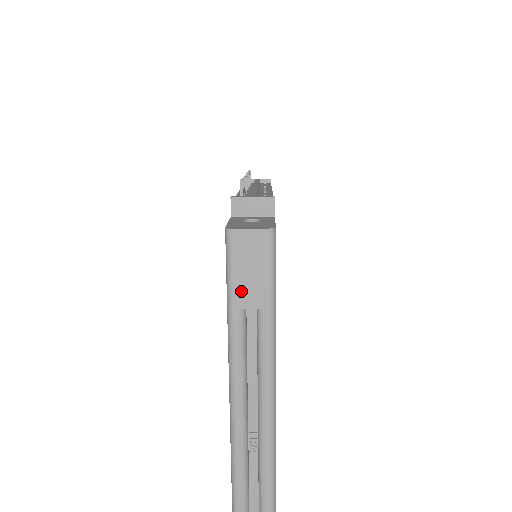
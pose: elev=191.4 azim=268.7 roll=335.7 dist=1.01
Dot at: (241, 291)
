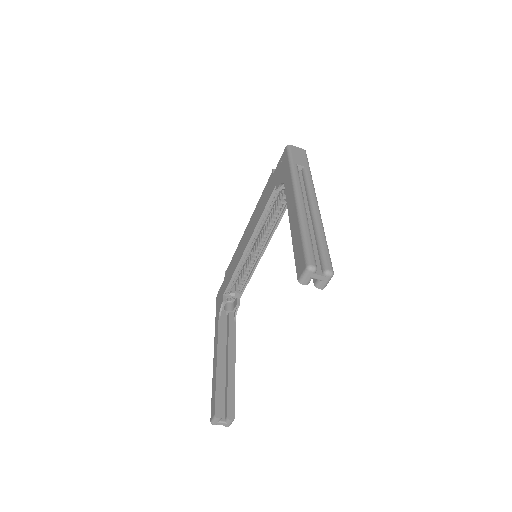
Dot at: (296, 160)
